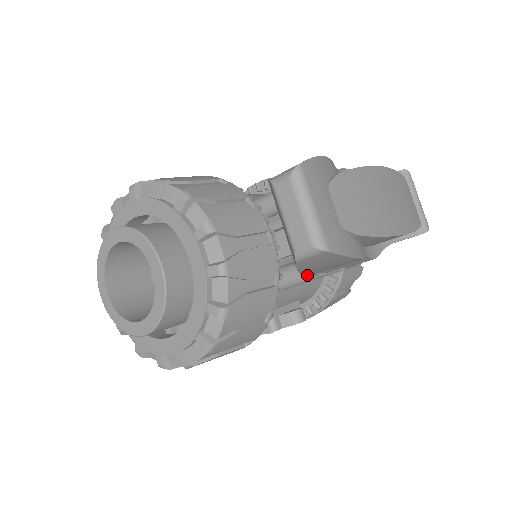
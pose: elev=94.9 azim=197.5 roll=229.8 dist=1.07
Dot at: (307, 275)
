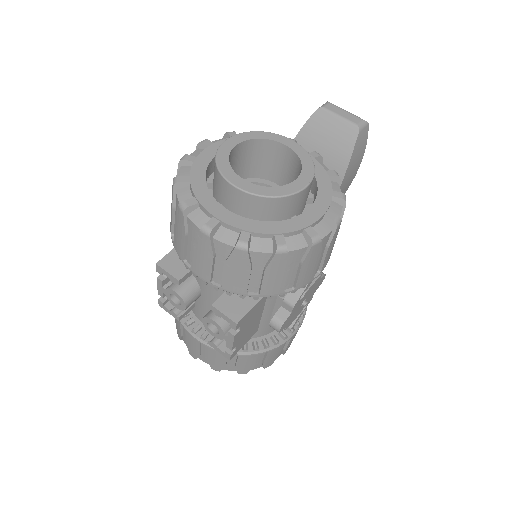
Dot at: (342, 182)
